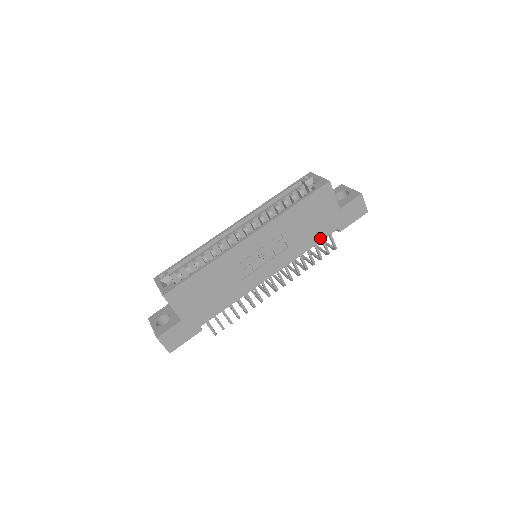
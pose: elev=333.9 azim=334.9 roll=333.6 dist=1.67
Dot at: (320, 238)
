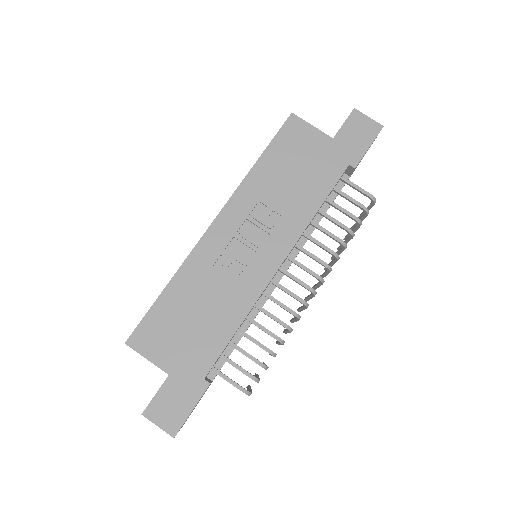
Dot at: (327, 187)
